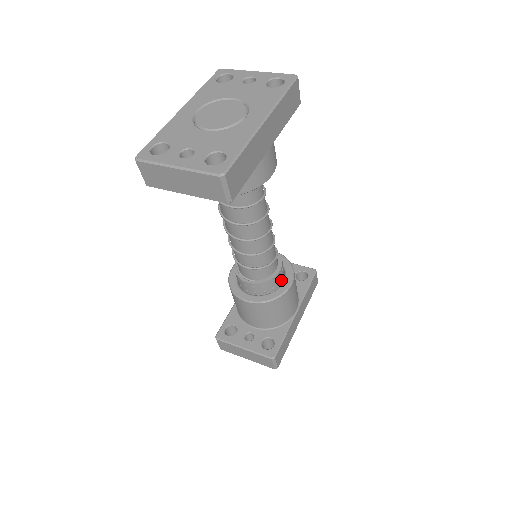
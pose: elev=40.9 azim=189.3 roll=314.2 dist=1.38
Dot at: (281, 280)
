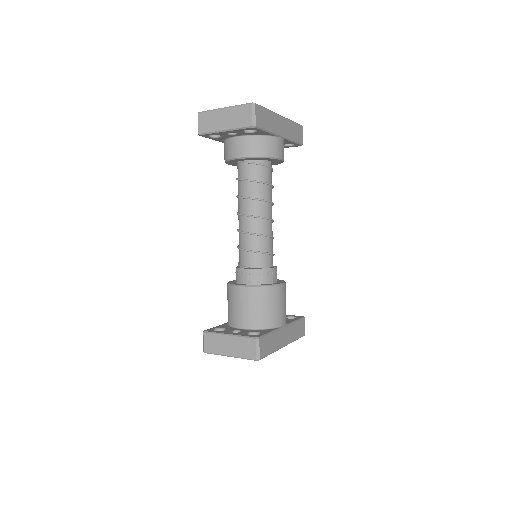
Dot at: (274, 280)
